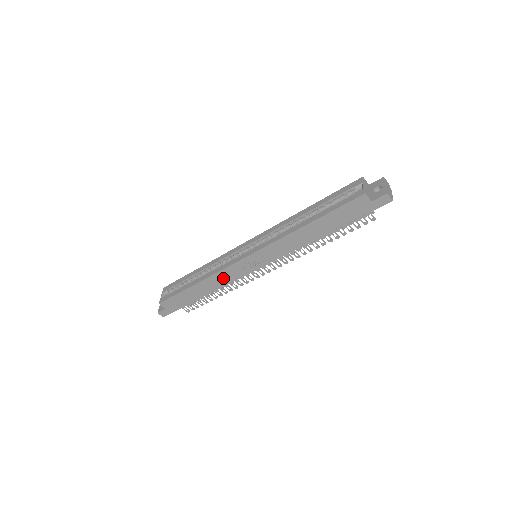
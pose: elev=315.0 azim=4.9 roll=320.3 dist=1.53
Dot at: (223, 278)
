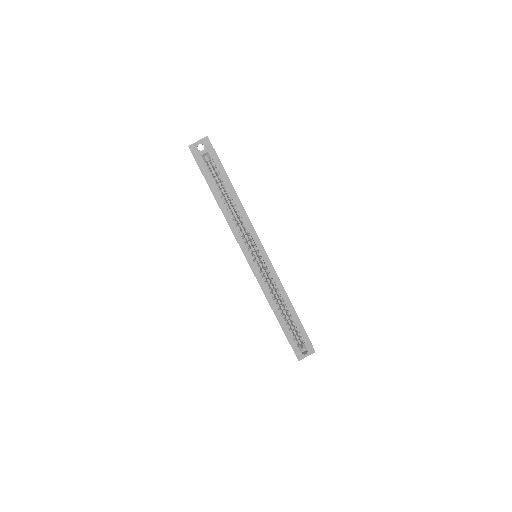
Dot at: occluded
